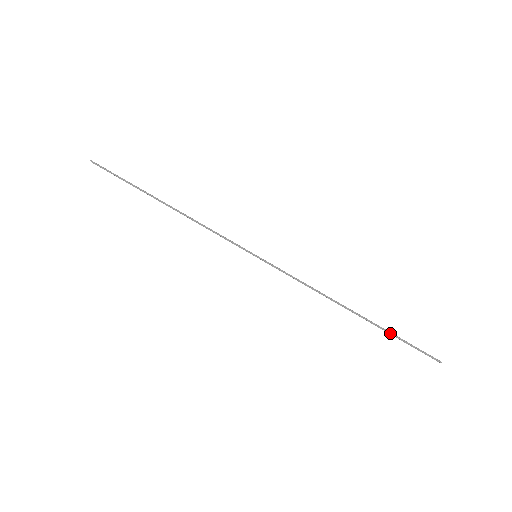
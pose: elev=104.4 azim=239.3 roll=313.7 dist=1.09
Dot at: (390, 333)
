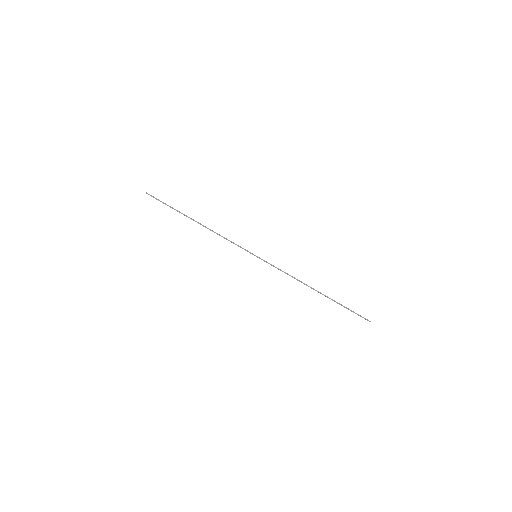
Dot at: (339, 304)
